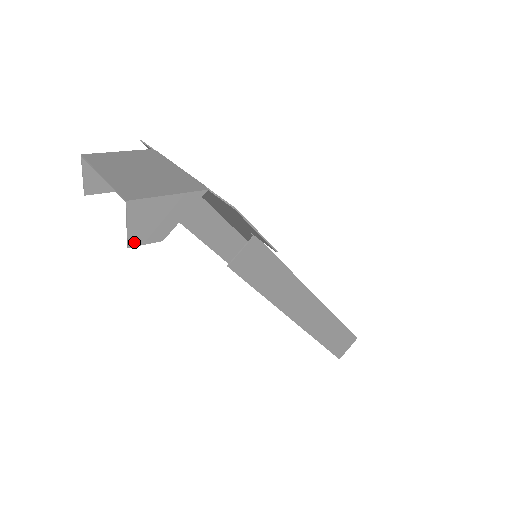
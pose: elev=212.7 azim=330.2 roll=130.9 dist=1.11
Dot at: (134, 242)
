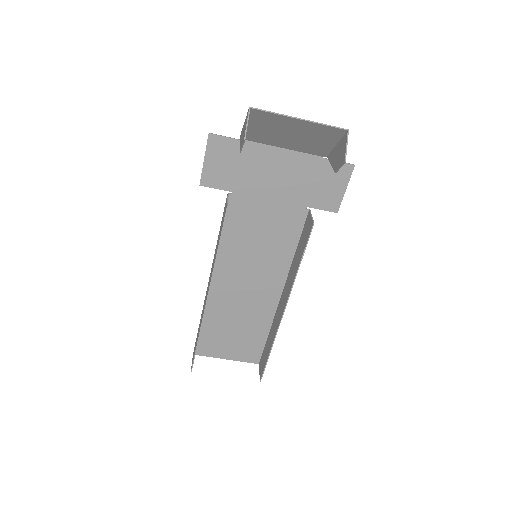
Dot at: (344, 161)
